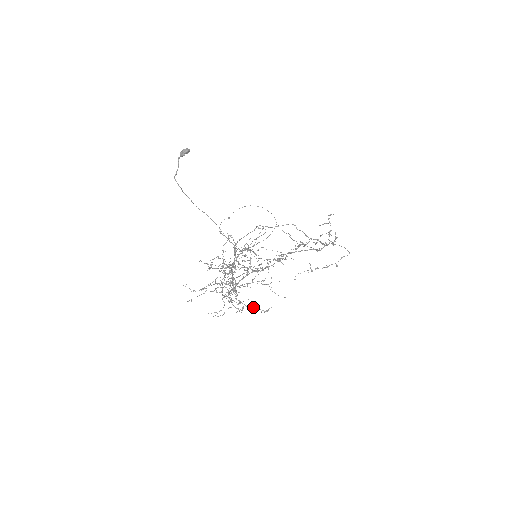
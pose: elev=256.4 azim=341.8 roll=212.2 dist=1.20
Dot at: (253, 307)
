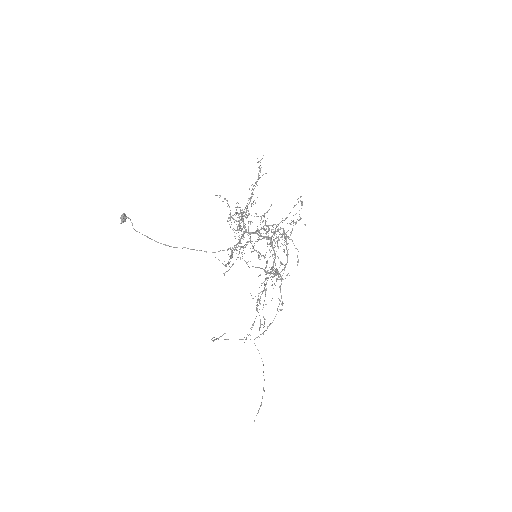
Dot at: occluded
